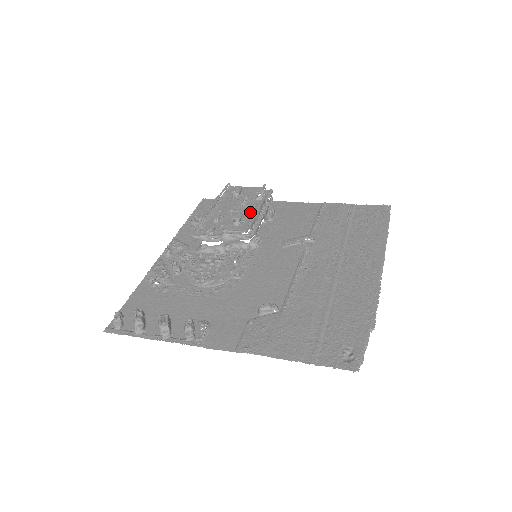
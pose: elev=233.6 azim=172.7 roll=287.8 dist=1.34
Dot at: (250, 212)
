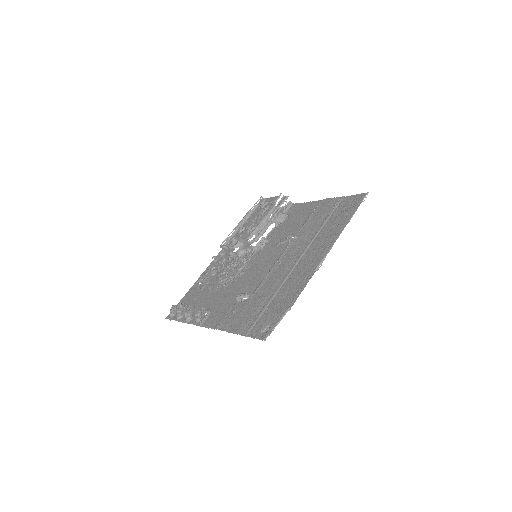
Dot at: occluded
